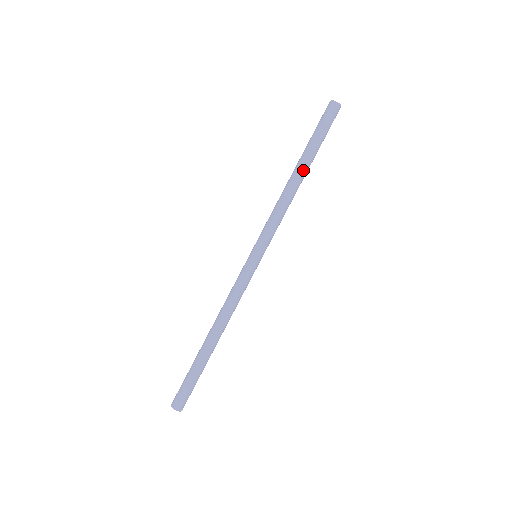
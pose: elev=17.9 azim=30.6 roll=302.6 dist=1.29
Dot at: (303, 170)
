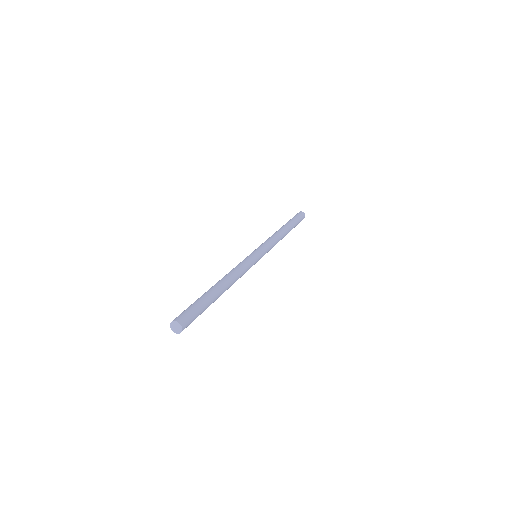
Dot at: (287, 228)
